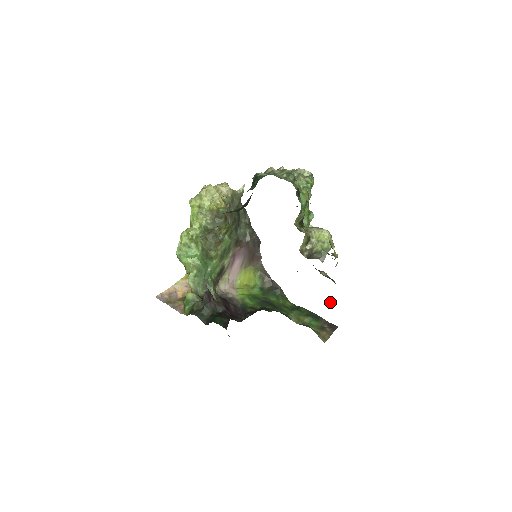
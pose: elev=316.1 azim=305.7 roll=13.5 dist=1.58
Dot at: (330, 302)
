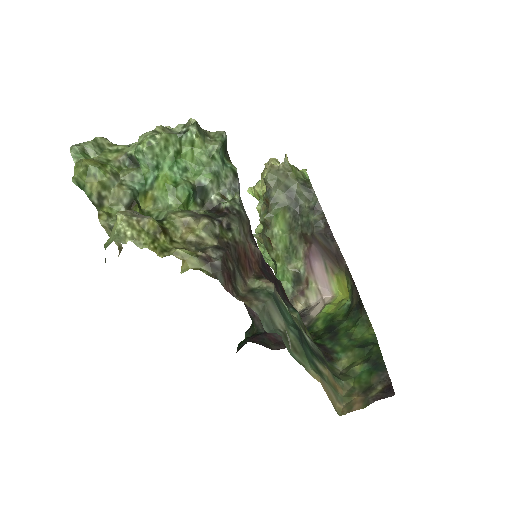
Dot at: (287, 337)
